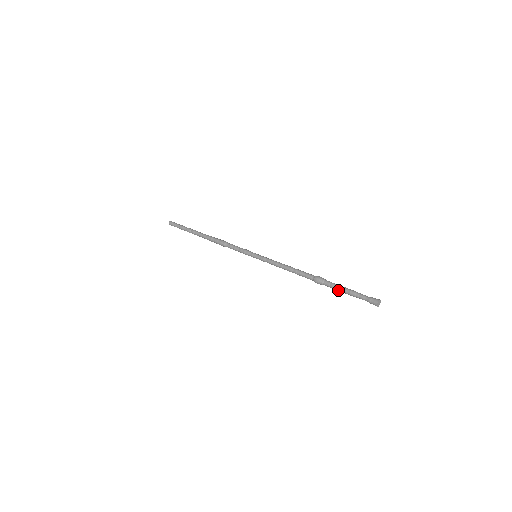
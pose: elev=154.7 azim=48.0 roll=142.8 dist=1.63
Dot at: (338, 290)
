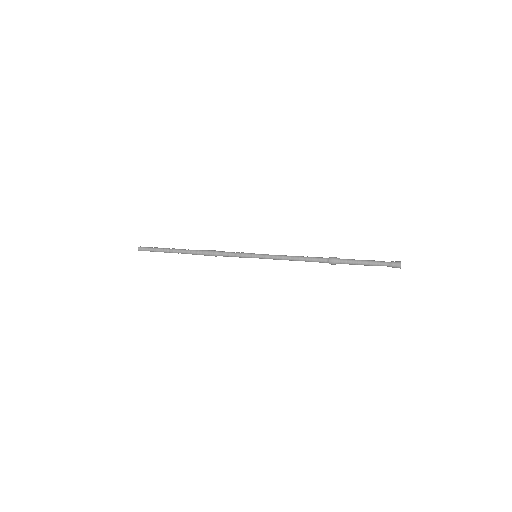
Dot at: occluded
